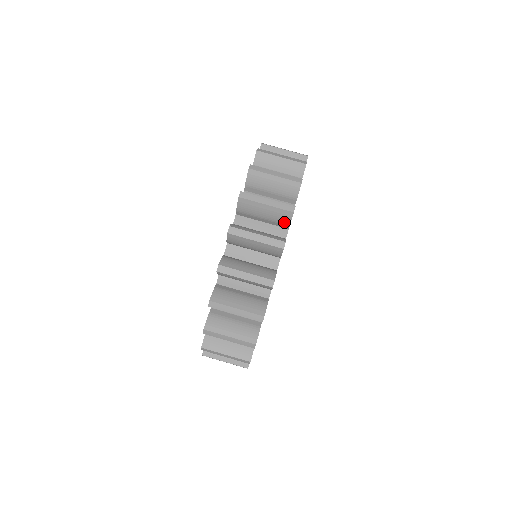
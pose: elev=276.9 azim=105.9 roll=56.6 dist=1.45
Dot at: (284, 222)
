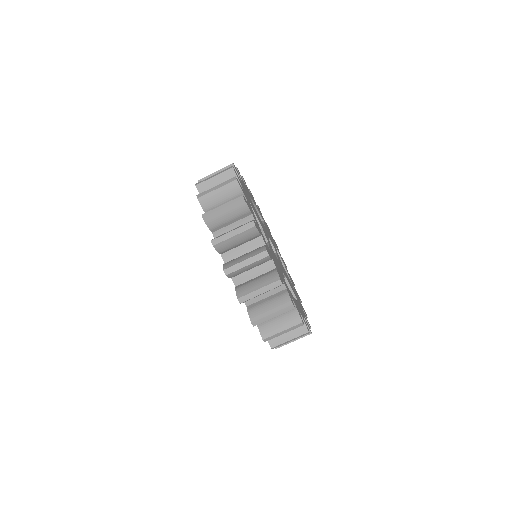
Dot at: occluded
